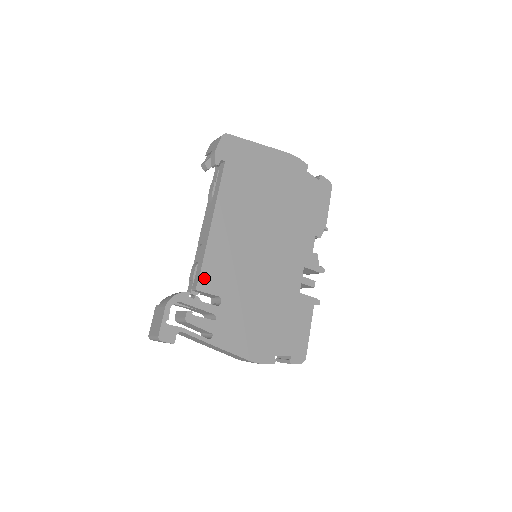
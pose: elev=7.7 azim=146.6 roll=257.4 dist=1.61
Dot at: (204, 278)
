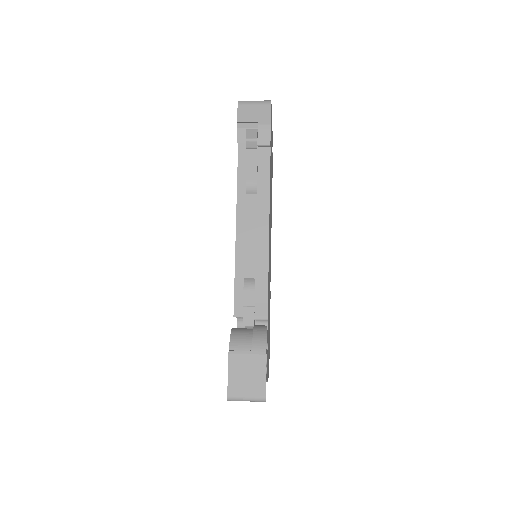
Dot at: occluded
